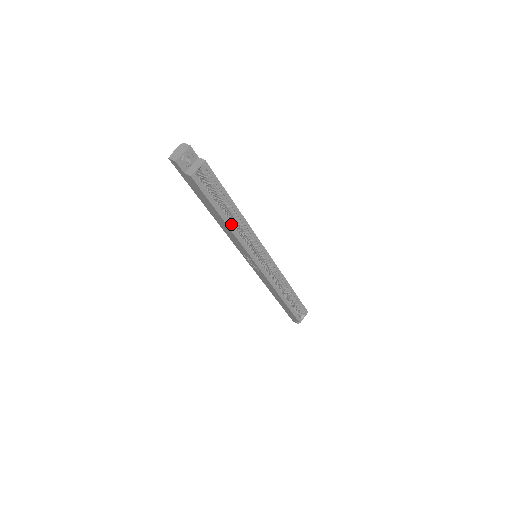
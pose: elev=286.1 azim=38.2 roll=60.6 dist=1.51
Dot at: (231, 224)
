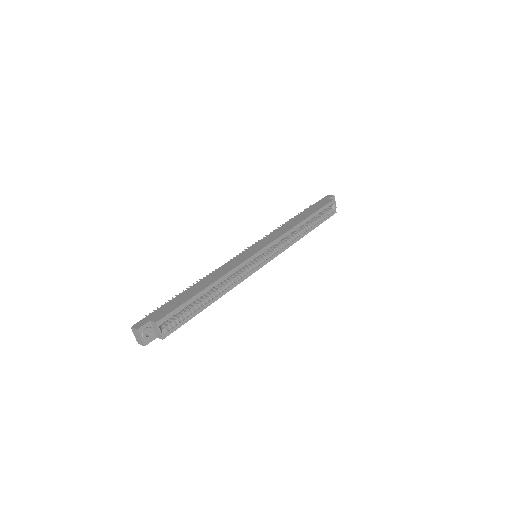
Dot at: (218, 295)
